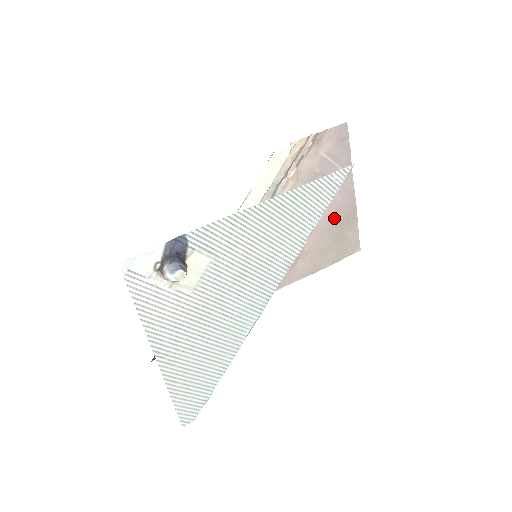
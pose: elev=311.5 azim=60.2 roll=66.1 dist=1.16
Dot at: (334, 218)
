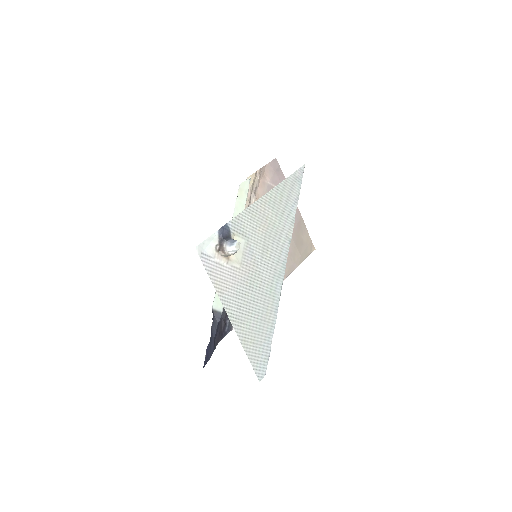
Dot at: occluded
